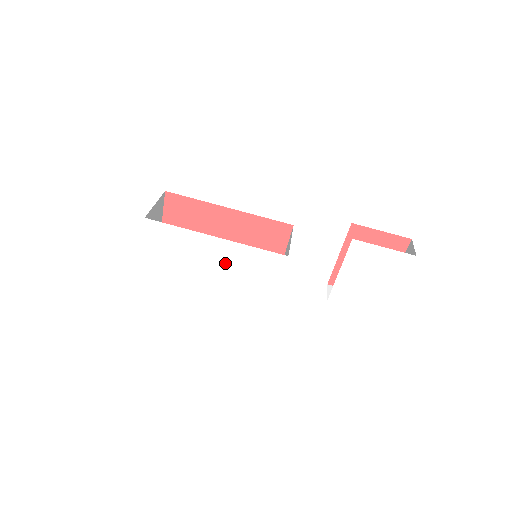
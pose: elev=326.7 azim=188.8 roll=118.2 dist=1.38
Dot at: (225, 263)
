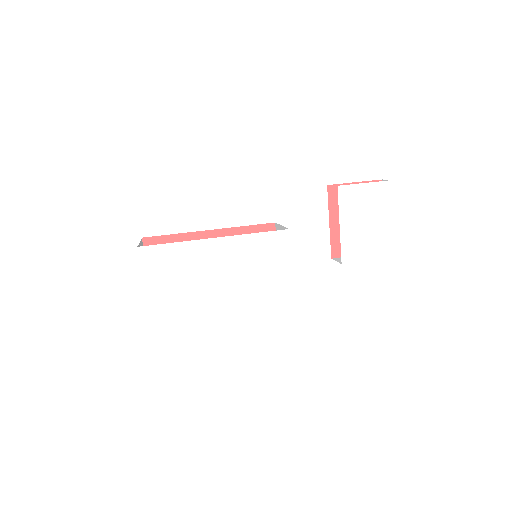
Dot at: (232, 264)
